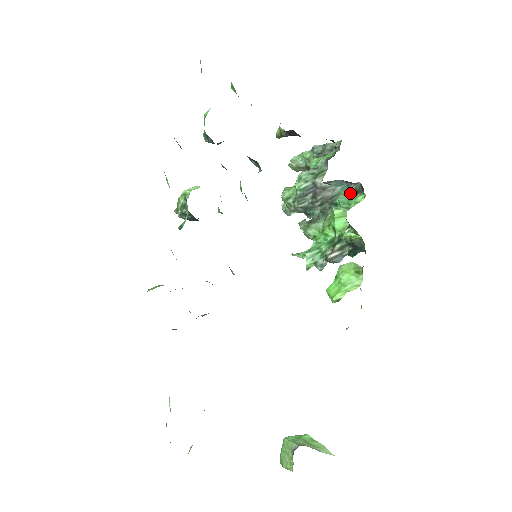
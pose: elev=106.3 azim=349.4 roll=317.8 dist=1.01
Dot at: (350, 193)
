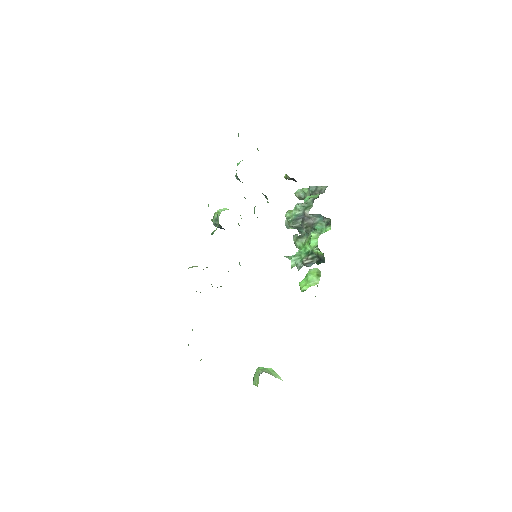
Dot at: (324, 224)
